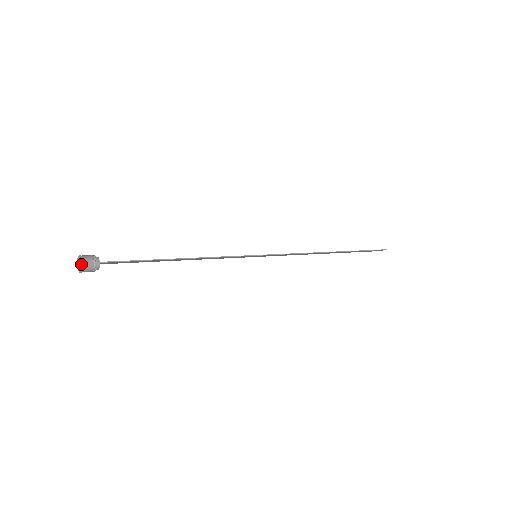
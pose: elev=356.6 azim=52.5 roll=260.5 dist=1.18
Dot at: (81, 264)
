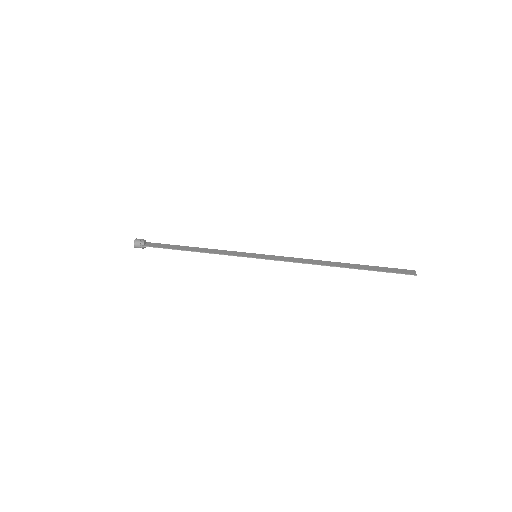
Dot at: (136, 244)
